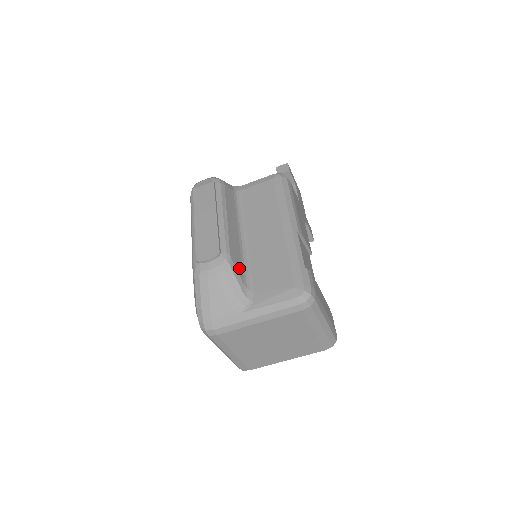
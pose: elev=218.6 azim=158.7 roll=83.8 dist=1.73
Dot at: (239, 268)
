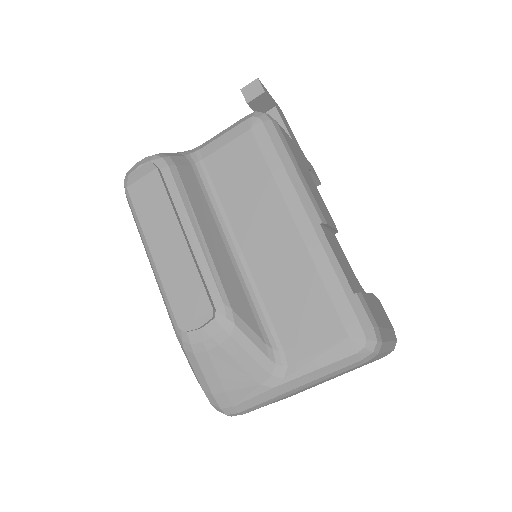
Dot at: (250, 318)
